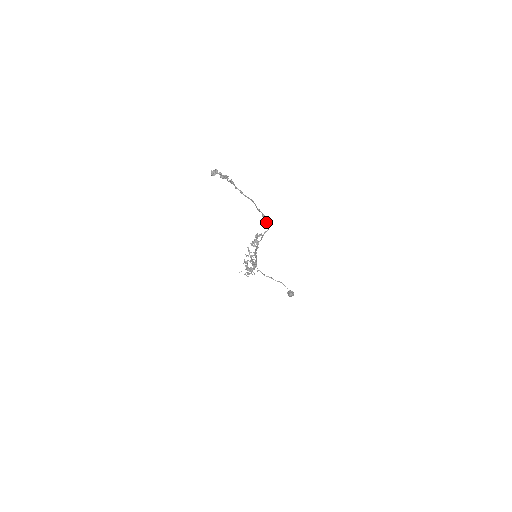
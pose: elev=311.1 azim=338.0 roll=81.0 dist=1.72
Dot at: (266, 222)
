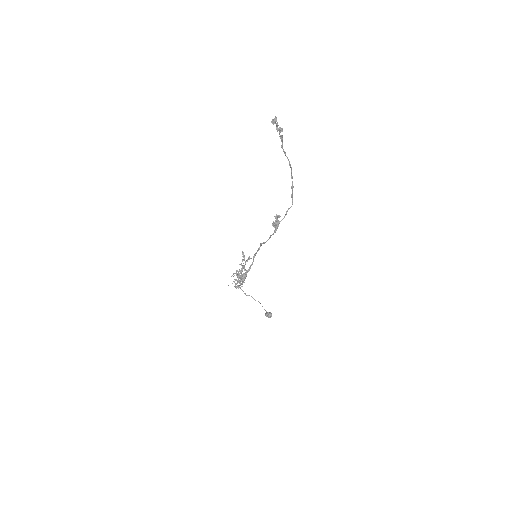
Dot at: (292, 196)
